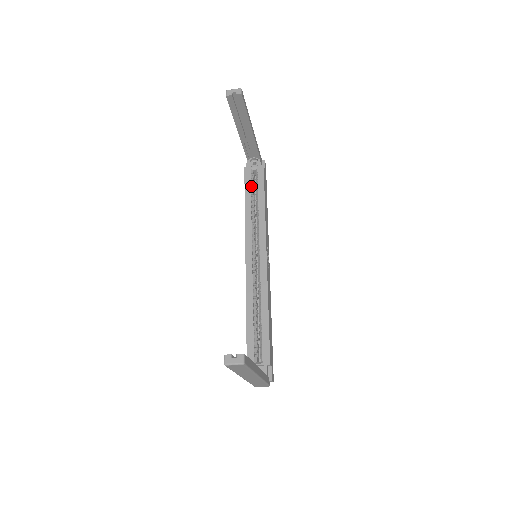
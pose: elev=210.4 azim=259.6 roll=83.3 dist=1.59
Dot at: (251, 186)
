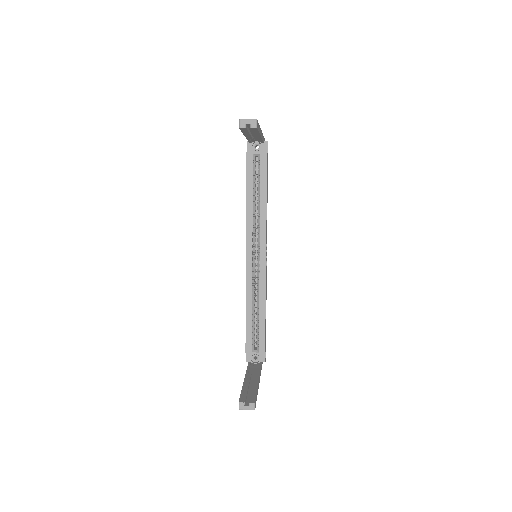
Dot at: (253, 176)
